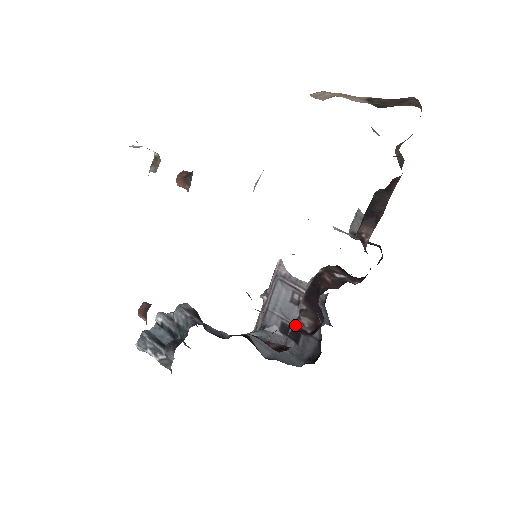
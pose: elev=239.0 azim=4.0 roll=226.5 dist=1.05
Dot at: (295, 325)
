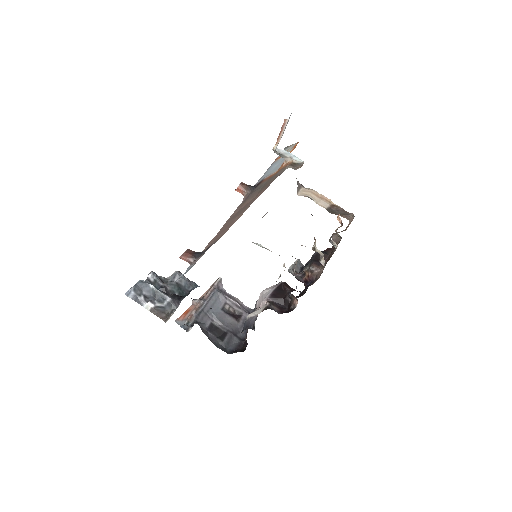
Dot at: (269, 308)
